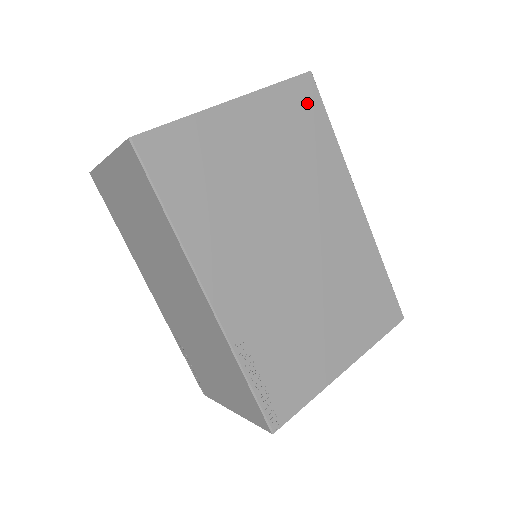
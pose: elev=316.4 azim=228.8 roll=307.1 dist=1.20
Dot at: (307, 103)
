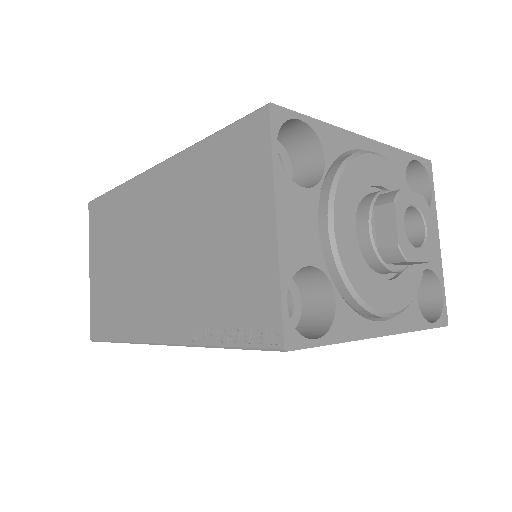
Dot at: occluded
